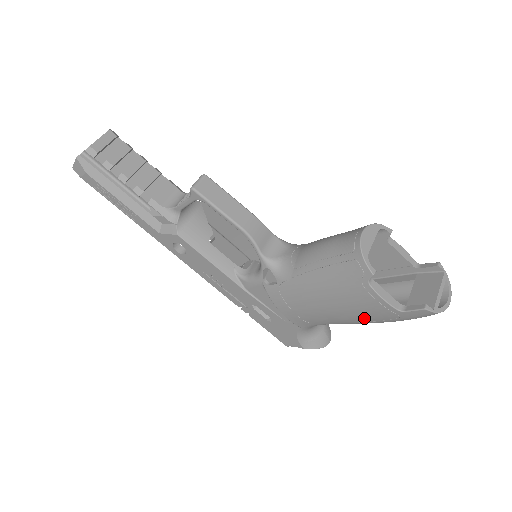
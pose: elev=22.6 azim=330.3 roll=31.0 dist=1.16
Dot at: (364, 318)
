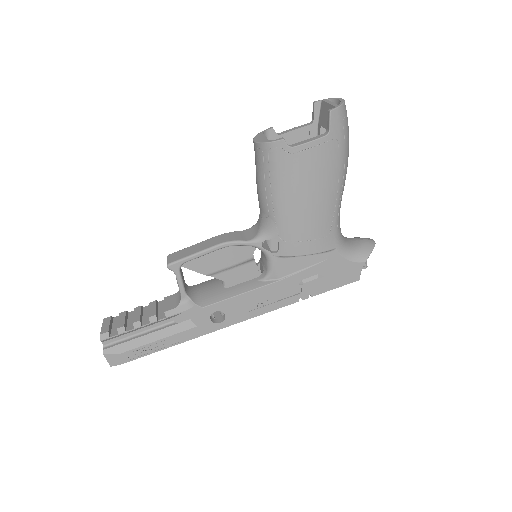
Dot at: (331, 173)
